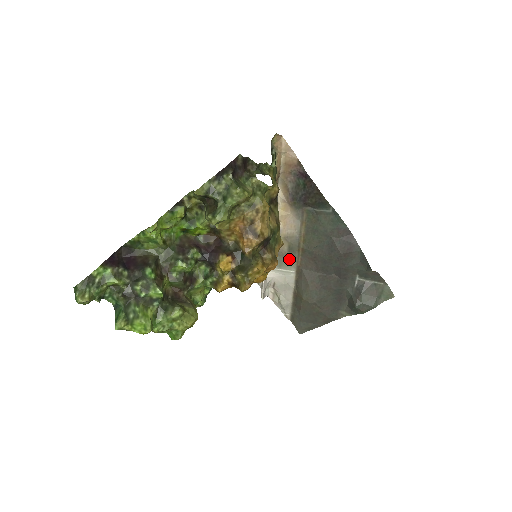
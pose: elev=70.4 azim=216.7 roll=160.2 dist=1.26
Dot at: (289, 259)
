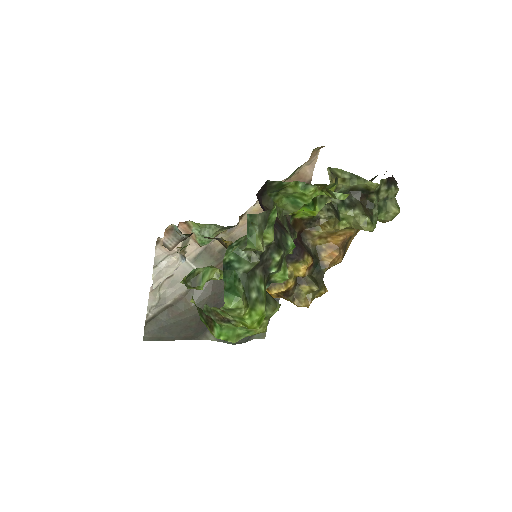
Dot at: (212, 260)
